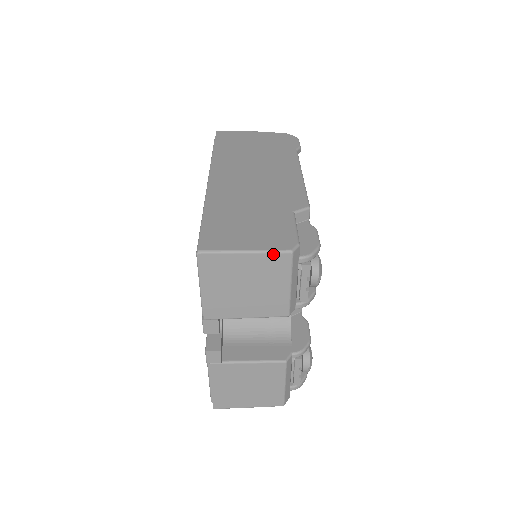
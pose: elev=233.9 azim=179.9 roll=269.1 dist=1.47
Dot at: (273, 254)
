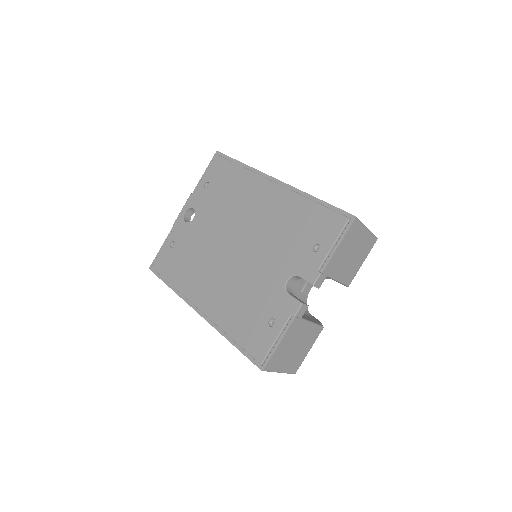
Dot at: (373, 236)
